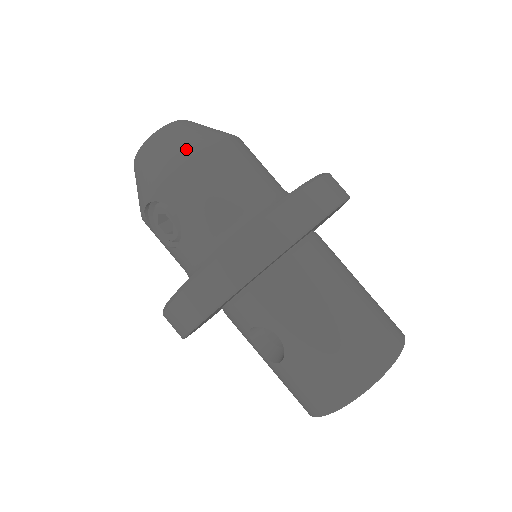
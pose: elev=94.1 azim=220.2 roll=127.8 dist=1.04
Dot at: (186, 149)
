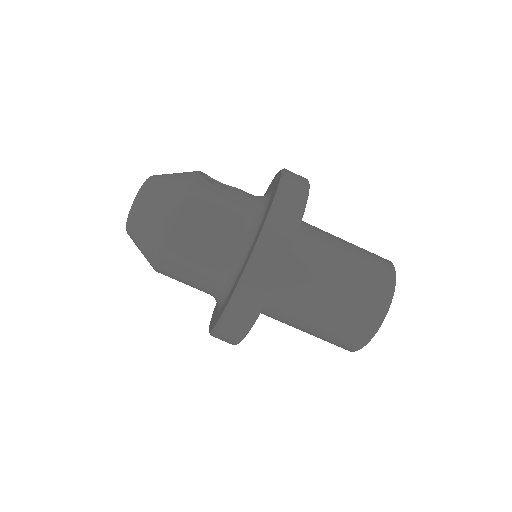
Dot at: (152, 249)
